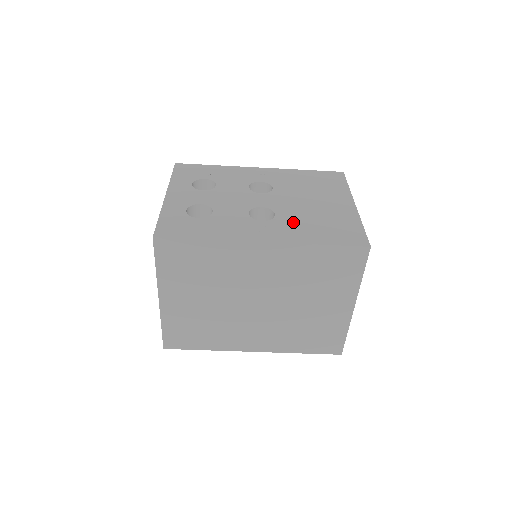
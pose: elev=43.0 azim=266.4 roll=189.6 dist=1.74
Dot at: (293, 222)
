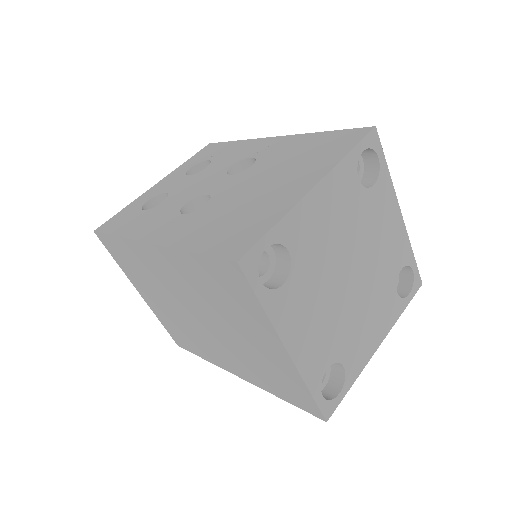
Dot at: (207, 216)
